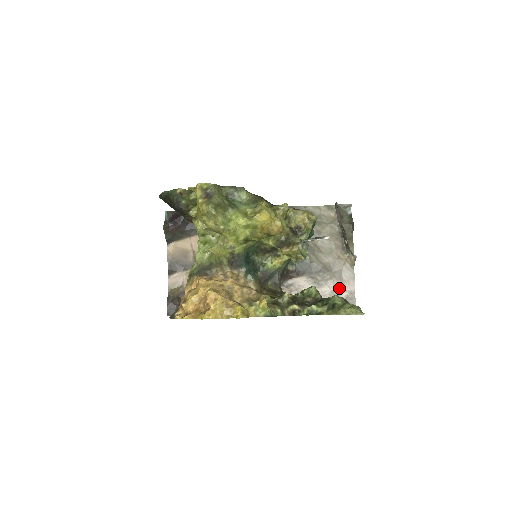
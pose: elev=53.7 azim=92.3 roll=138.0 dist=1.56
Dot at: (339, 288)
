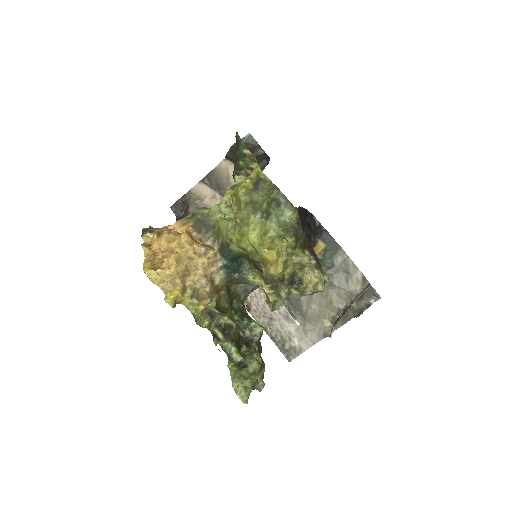
Dot at: (297, 336)
